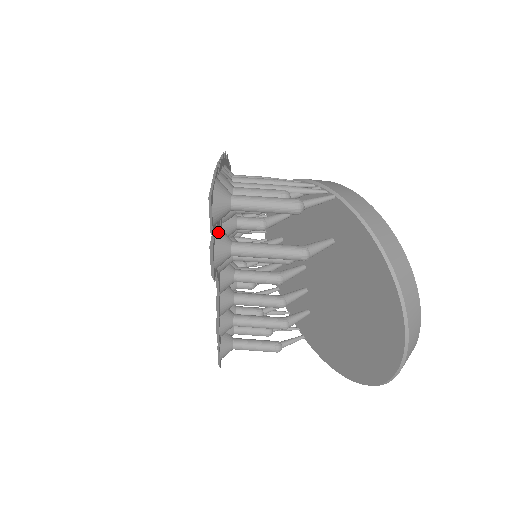
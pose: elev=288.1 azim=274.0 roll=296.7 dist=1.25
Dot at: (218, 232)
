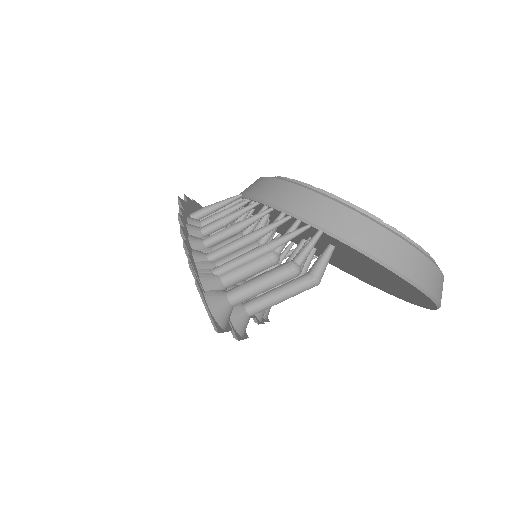
Dot at: occluded
